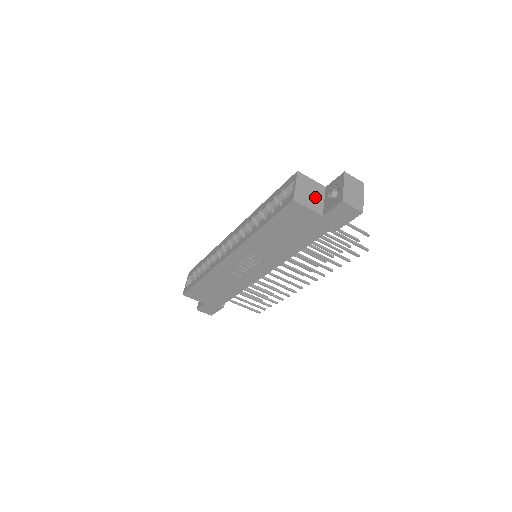
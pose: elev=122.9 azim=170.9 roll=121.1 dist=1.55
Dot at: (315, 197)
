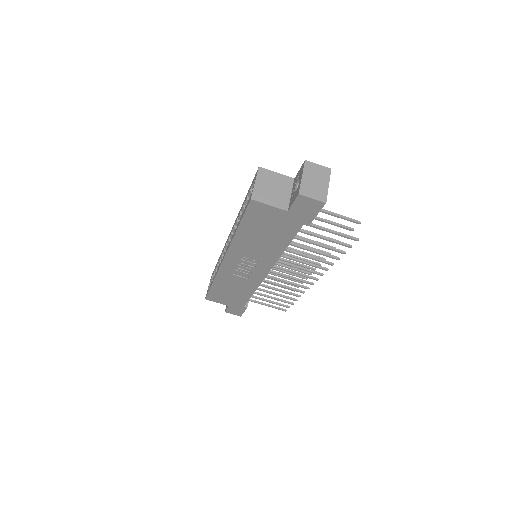
Dot at: (279, 192)
